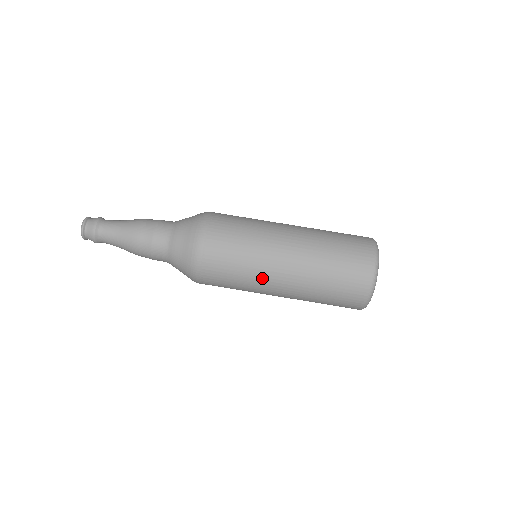
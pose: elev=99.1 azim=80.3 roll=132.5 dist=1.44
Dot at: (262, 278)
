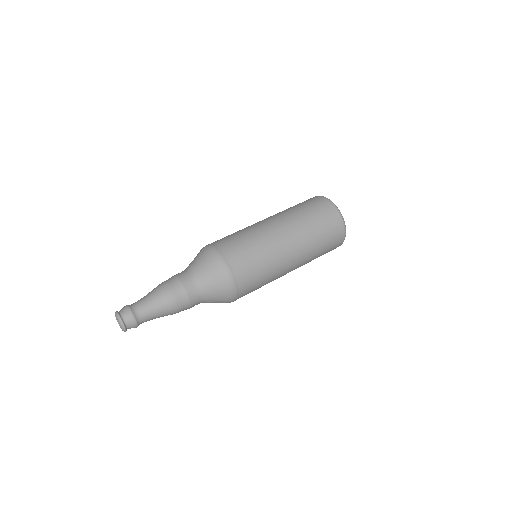
Dot at: (279, 265)
